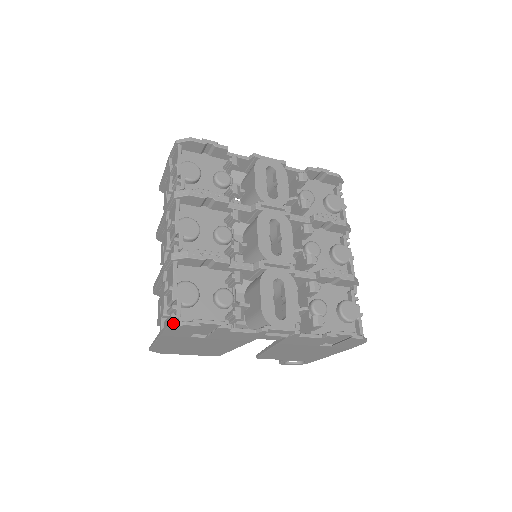
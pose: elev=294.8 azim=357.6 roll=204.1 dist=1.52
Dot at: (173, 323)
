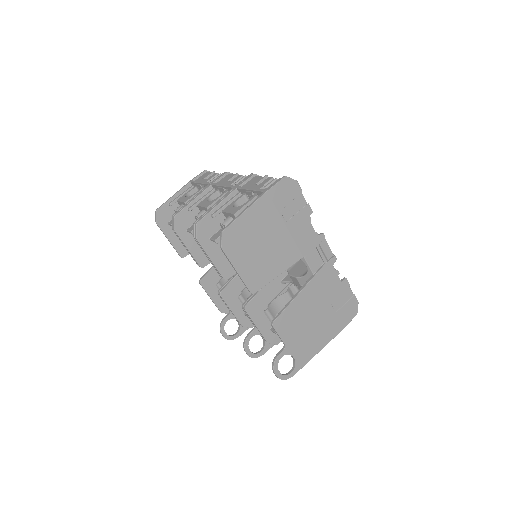
Dot at: (287, 177)
